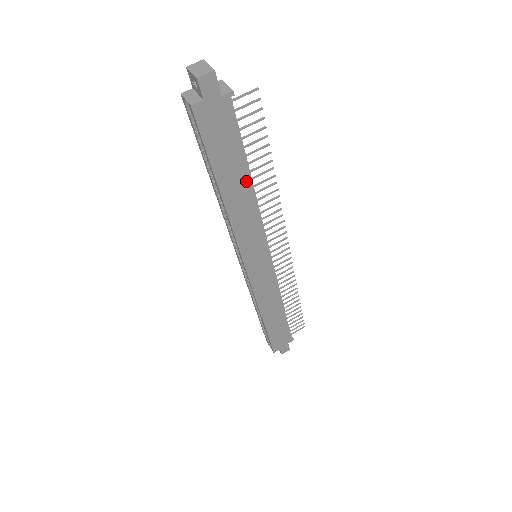
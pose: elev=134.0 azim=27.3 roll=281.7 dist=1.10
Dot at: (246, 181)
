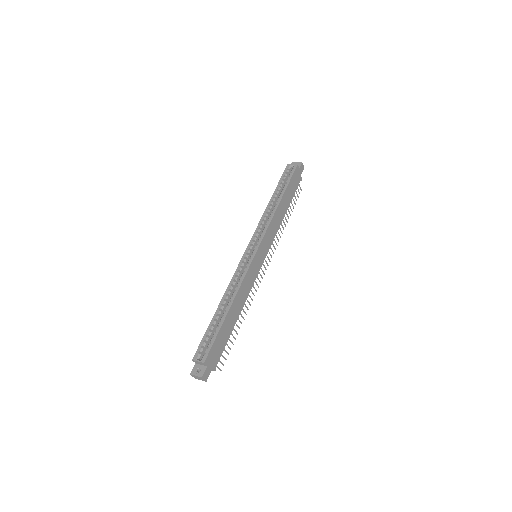
Dot at: (285, 209)
